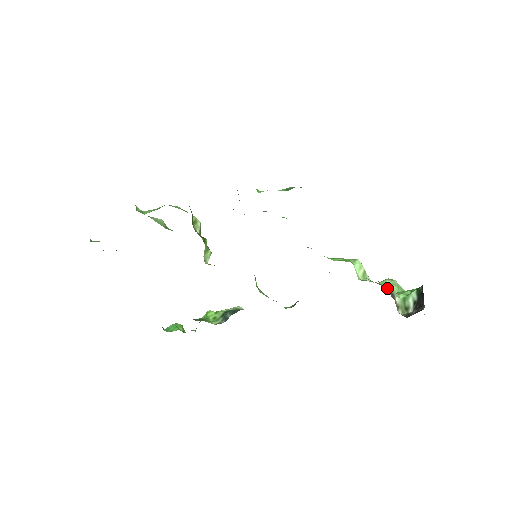
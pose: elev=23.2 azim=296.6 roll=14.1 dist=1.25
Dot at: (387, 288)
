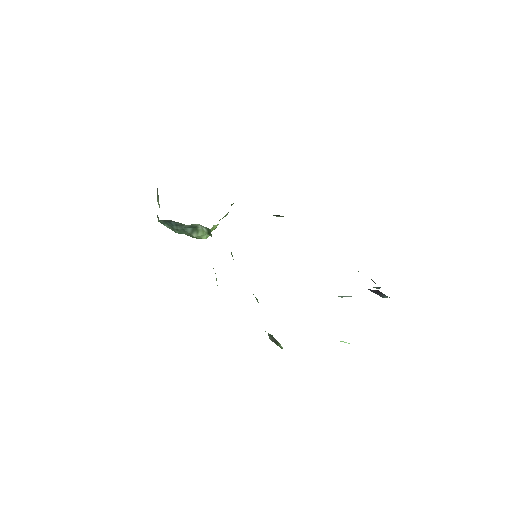
Dot at: occluded
